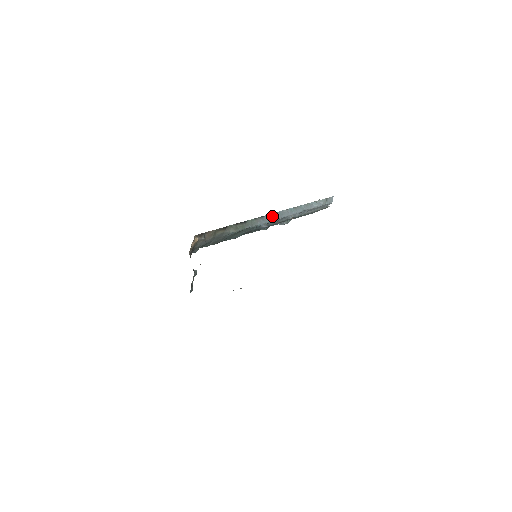
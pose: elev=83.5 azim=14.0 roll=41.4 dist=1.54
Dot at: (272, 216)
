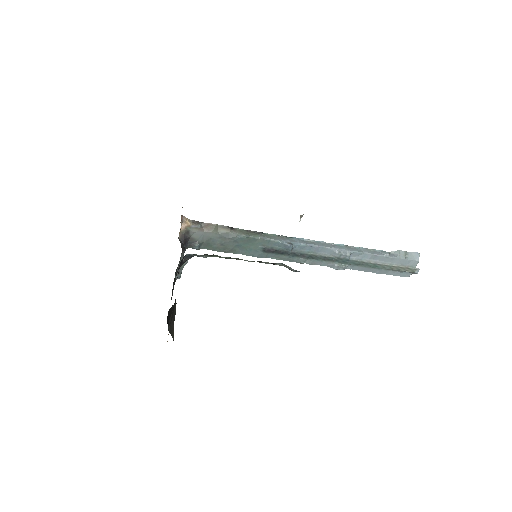
Dot at: (305, 241)
